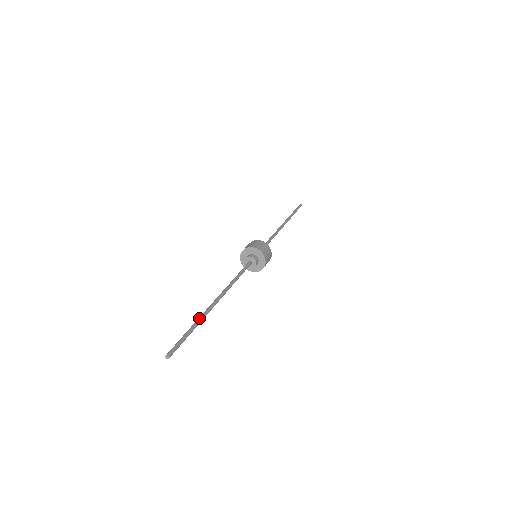
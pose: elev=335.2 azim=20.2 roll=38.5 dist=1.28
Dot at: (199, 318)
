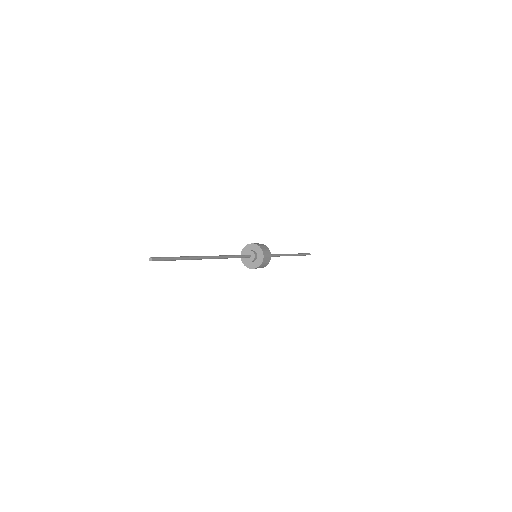
Dot at: (189, 256)
